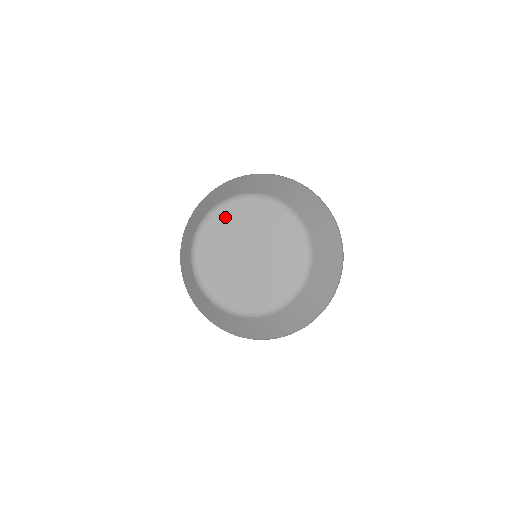
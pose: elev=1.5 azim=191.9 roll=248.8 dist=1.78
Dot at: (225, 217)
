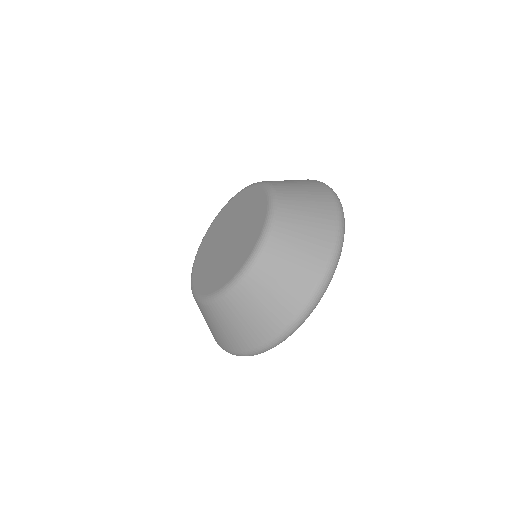
Dot at: (221, 217)
